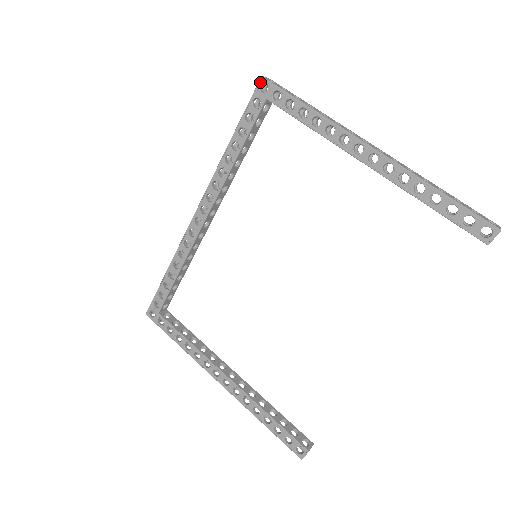
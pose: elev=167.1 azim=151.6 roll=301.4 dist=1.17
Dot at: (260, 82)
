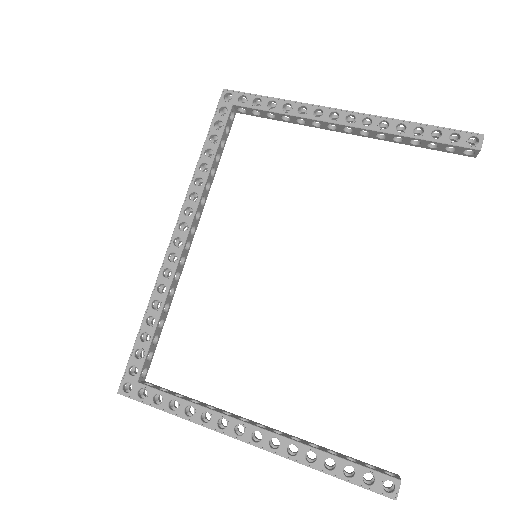
Dot at: (223, 94)
